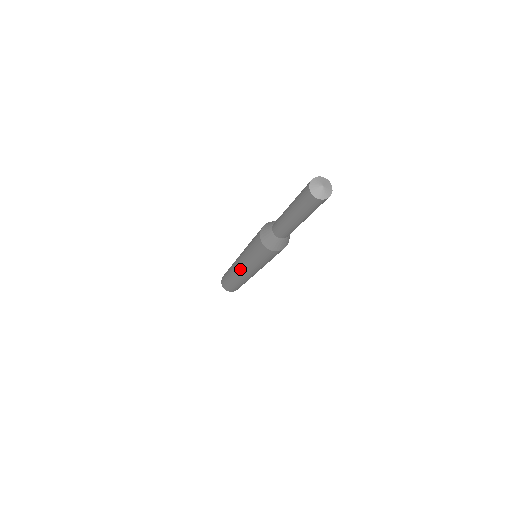
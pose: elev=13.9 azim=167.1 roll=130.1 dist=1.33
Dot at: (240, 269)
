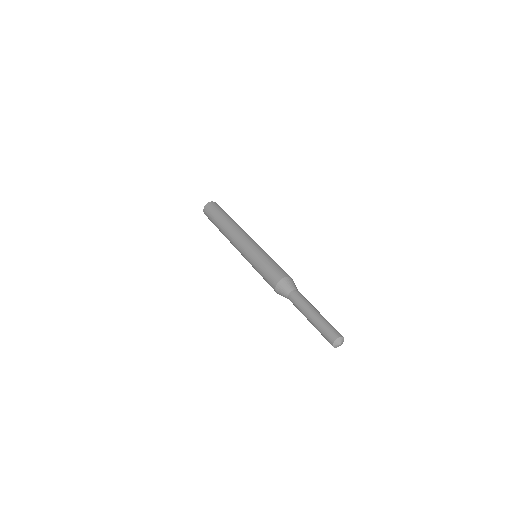
Dot at: occluded
